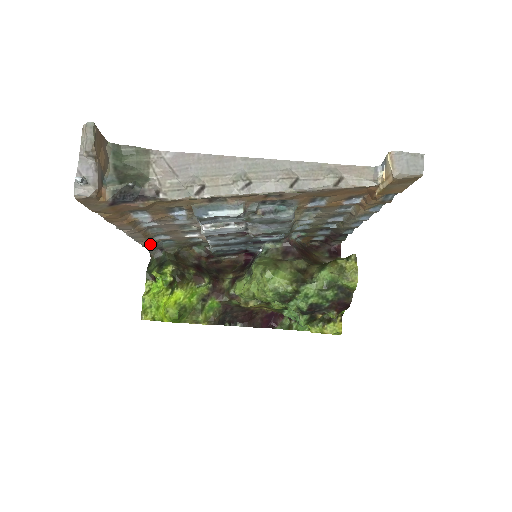
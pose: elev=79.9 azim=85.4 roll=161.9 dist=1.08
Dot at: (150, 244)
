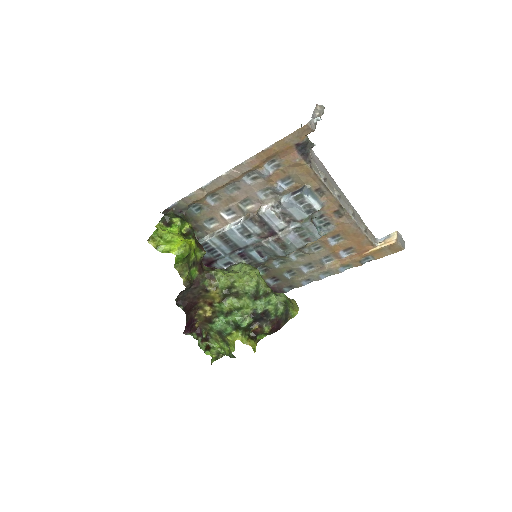
Dot at: (197, 198)
